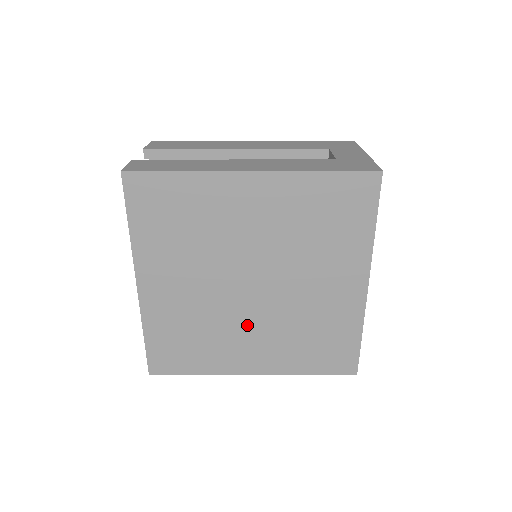
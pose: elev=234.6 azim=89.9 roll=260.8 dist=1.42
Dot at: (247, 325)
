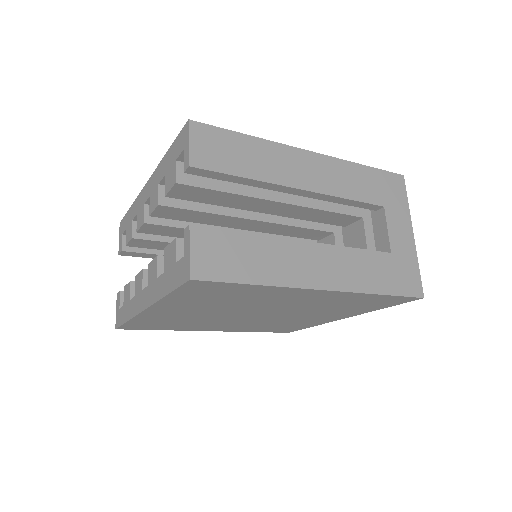
Dot at: (230, 322)
